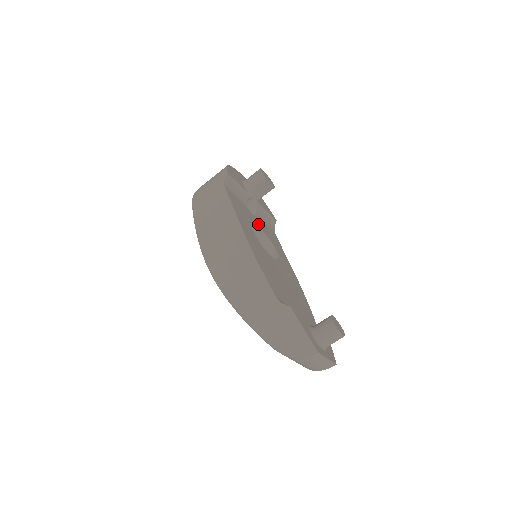
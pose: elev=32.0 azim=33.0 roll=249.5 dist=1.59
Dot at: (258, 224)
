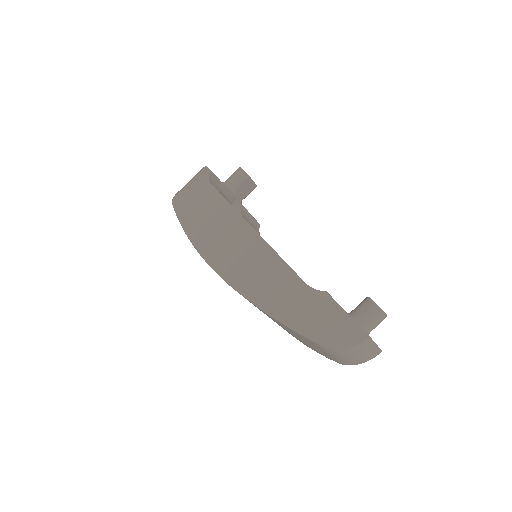
Dot at: occluded
